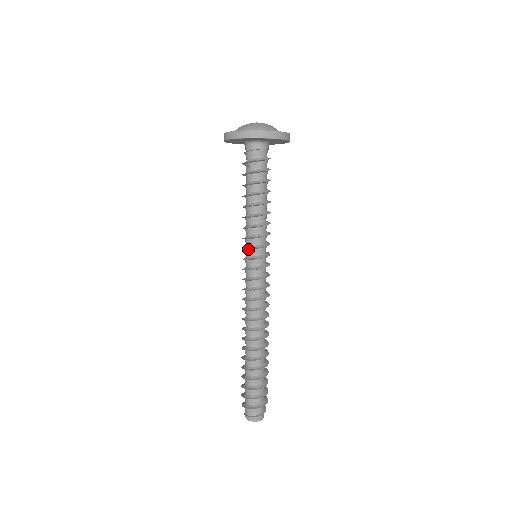
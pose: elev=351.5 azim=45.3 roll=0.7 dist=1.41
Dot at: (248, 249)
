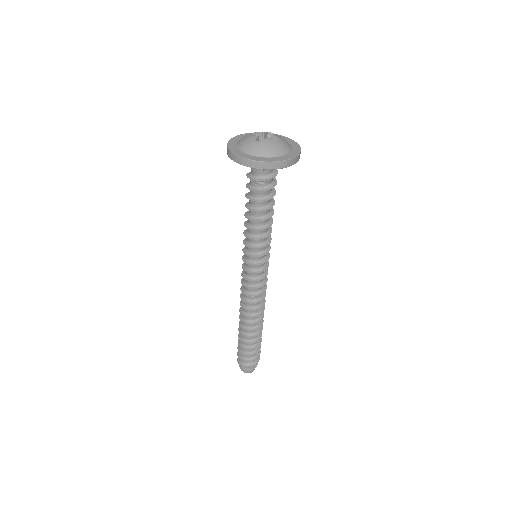
Dot at: (251, 255)
